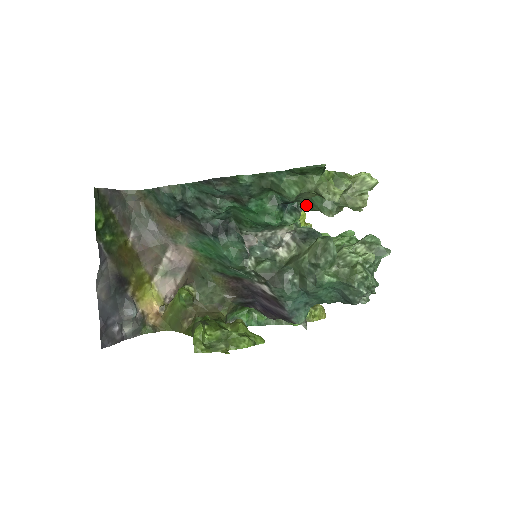
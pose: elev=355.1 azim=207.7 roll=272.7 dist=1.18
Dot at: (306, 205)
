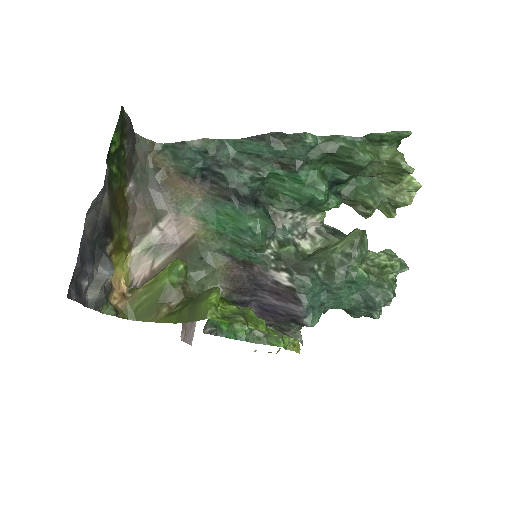
Dot at: (348, 194)
